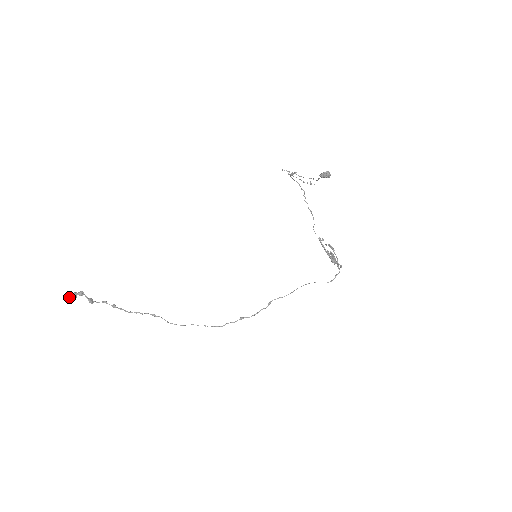
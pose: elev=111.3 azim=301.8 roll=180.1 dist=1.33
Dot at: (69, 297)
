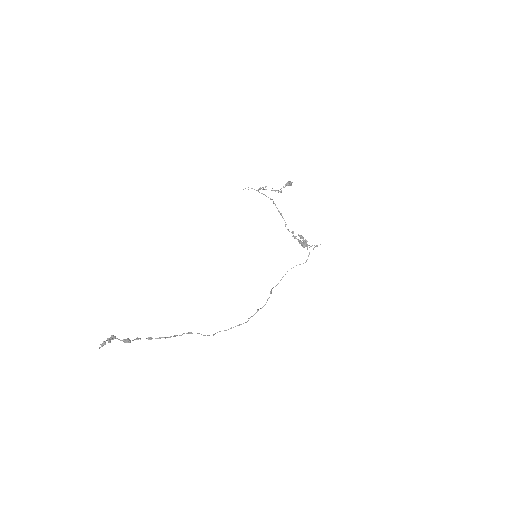
Dot at: (105, 344)
